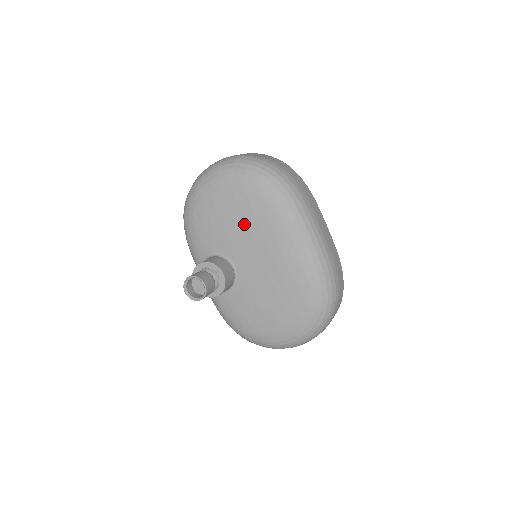
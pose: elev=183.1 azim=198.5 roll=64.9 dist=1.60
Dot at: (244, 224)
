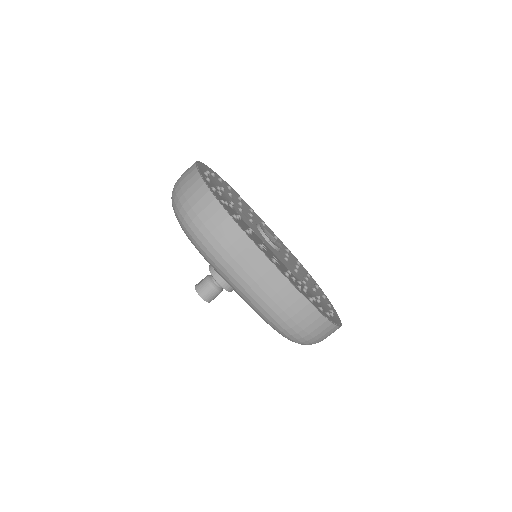
Dot at: occluded
